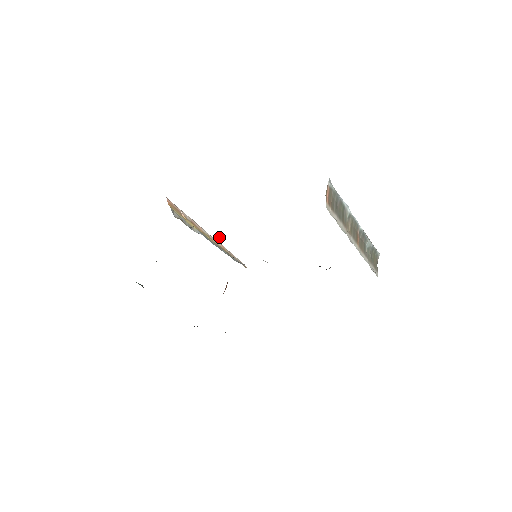
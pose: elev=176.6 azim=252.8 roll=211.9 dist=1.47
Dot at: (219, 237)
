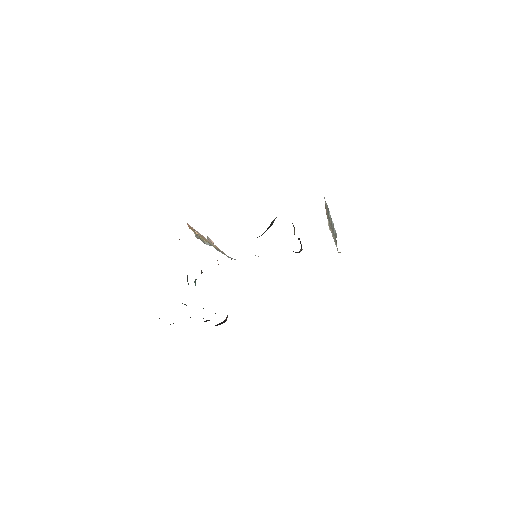
Dot at: (209, 238)
